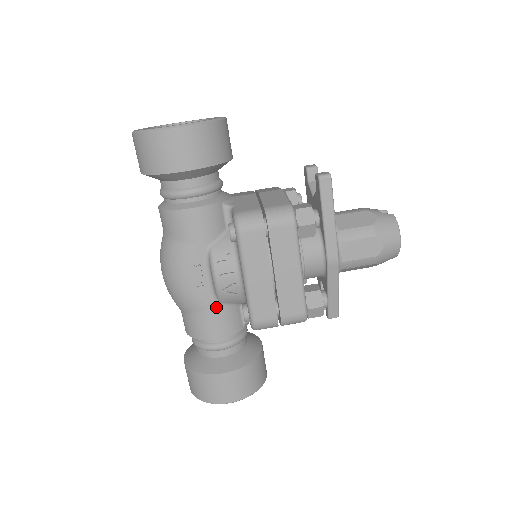
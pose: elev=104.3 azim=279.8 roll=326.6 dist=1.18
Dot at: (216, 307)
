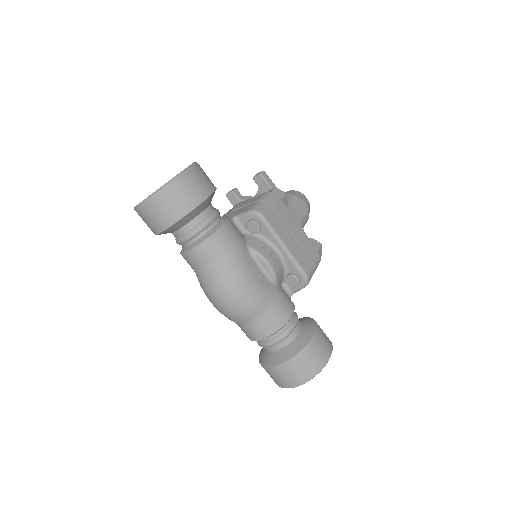
Dot at: (277, 290)
